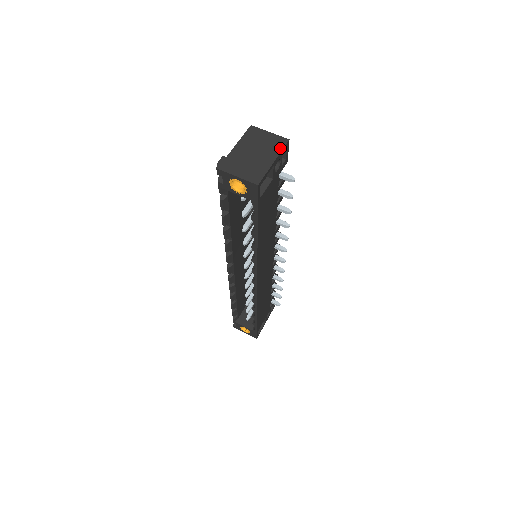
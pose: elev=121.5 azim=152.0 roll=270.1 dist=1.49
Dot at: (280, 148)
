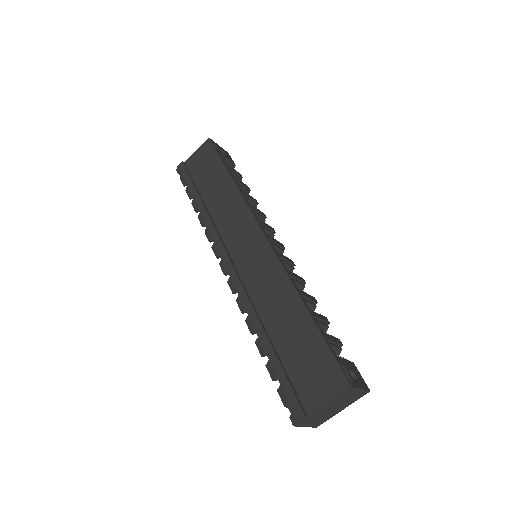
Dot at: occluded
